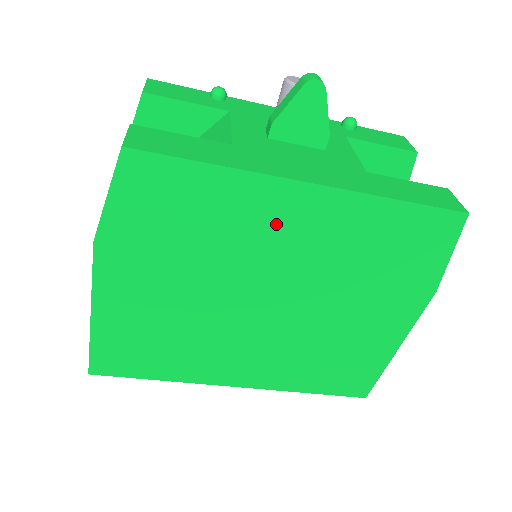
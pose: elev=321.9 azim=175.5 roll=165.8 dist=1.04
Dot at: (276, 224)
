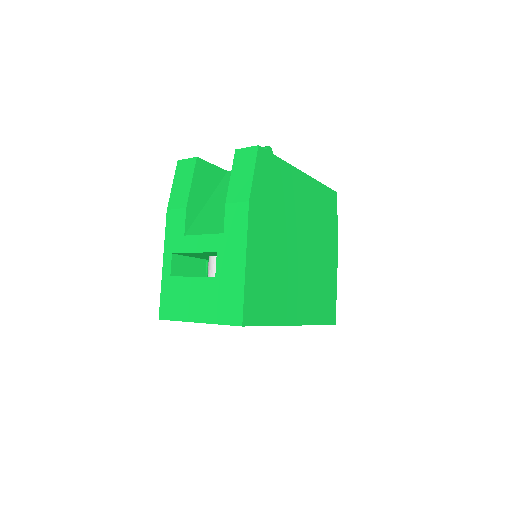
Dot at: (298, 194)
